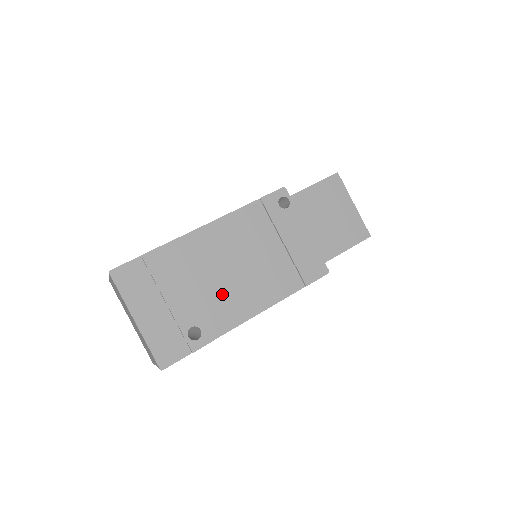
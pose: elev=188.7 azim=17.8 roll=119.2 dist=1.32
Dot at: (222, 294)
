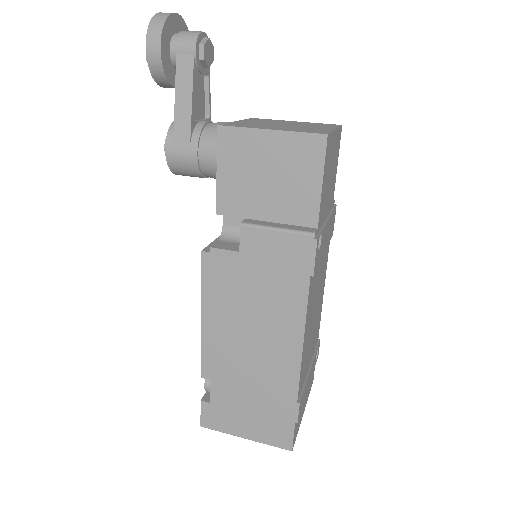
Dot at: (315, 329)
